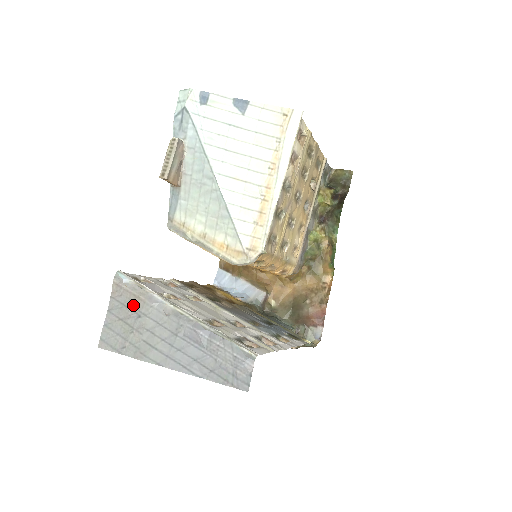
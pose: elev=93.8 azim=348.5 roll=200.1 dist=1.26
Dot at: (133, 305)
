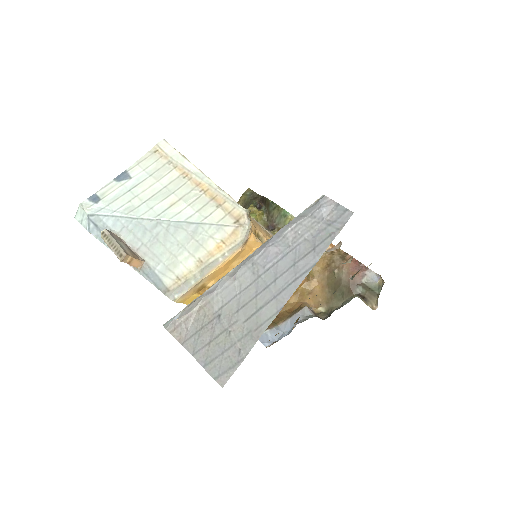
Dot at: (204, 319)
